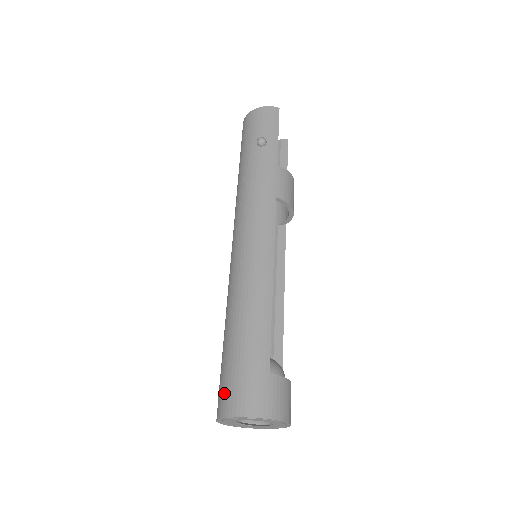
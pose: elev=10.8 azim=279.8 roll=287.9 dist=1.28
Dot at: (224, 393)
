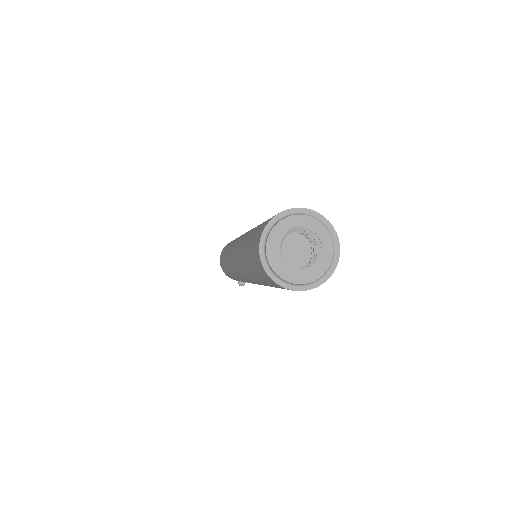
Dot at: (270, 218)
